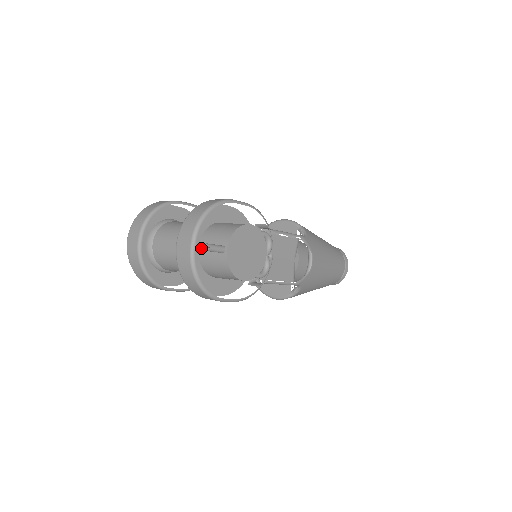
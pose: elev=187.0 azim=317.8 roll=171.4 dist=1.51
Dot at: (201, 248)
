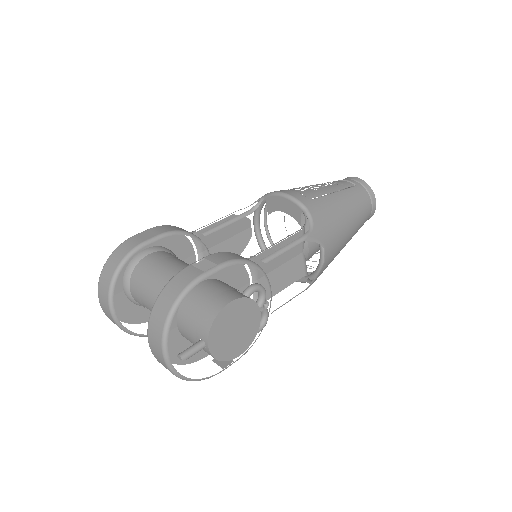
Dot at: (180, 330)
